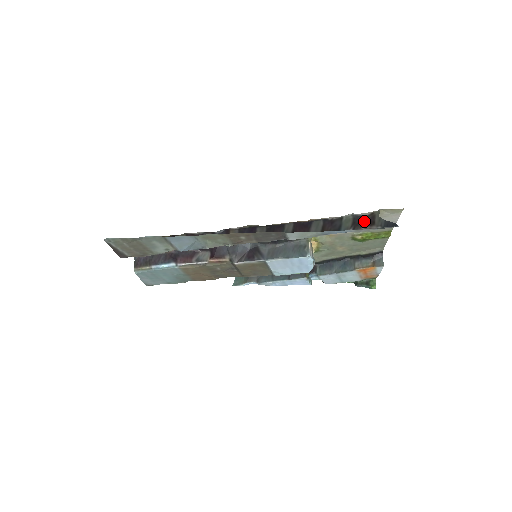
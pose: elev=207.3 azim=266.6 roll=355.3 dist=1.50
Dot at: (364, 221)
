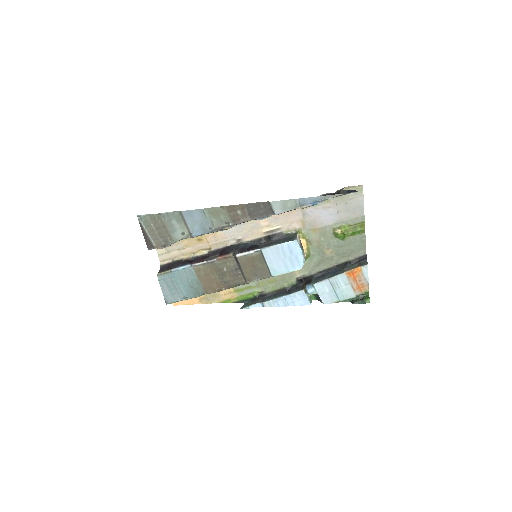
Dot at: (332, 194)
